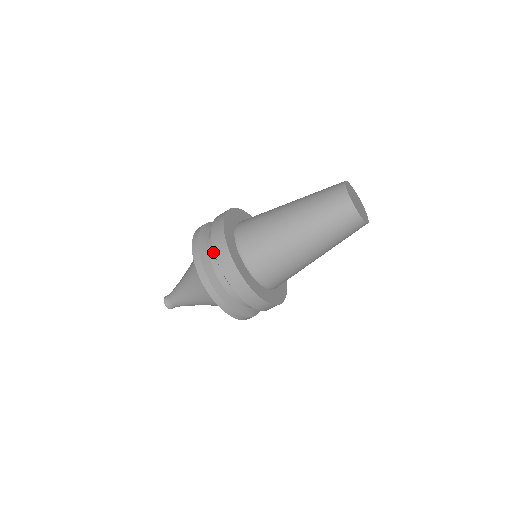
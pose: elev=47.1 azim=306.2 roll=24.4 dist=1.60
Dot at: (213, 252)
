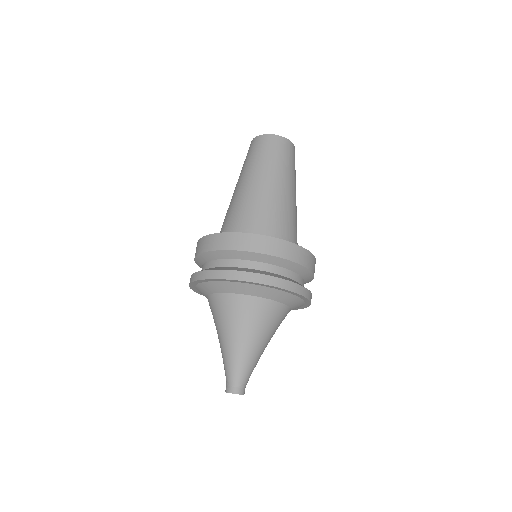
Dot at: occluded
